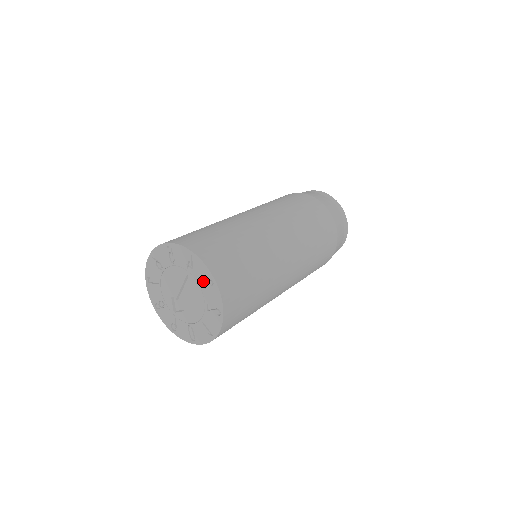
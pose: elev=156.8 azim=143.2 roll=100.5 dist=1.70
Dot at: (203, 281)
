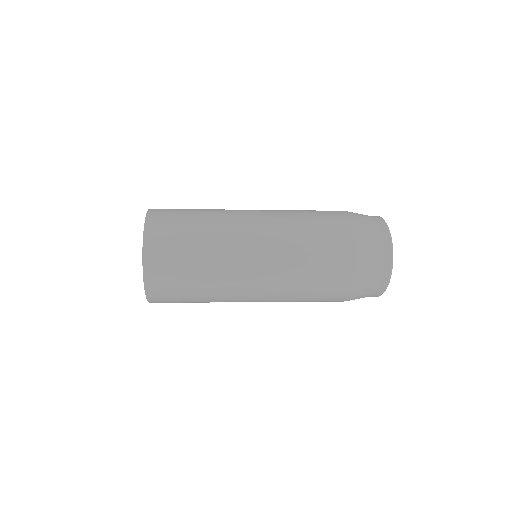
Dot at: occluded
